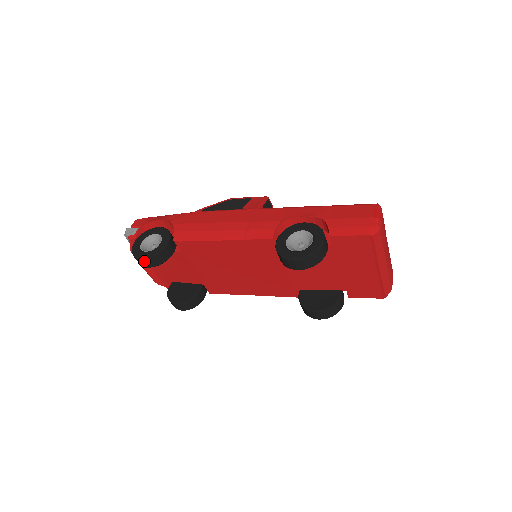
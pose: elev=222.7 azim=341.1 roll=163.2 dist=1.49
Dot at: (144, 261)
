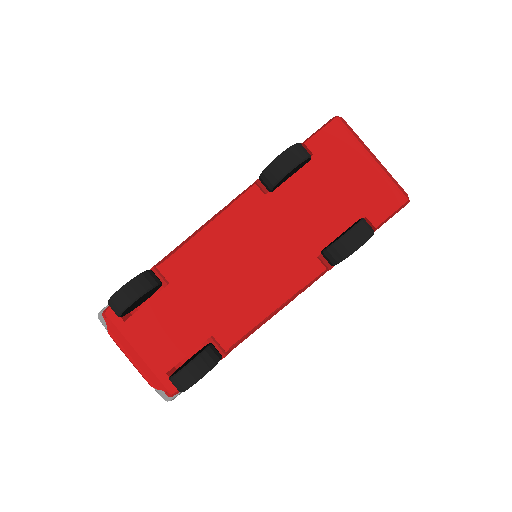
Dot at: (124, 291)
